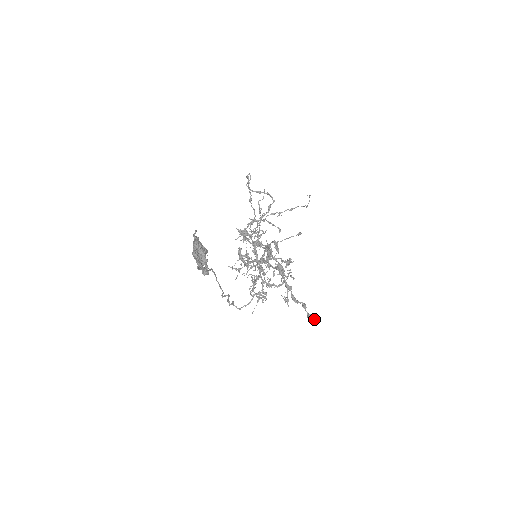
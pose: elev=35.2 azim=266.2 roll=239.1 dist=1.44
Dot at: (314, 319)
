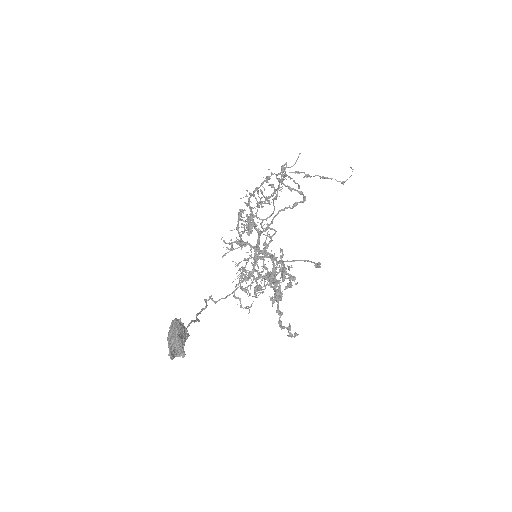
Dot at: (294, 337)
